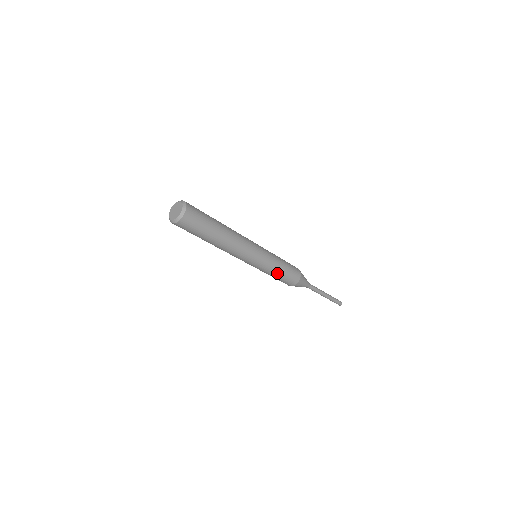
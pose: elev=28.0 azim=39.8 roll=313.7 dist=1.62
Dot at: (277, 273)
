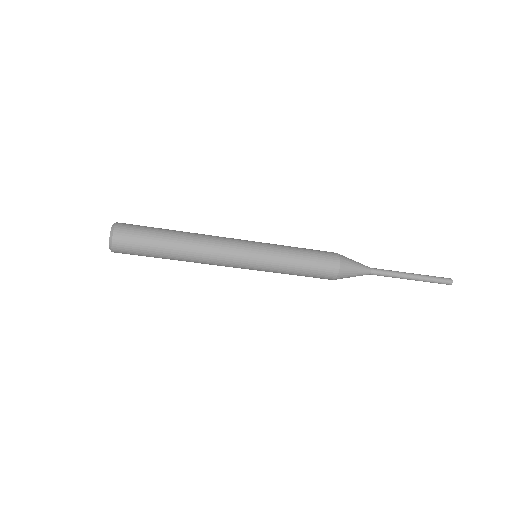
Dot at: (297, 258)
